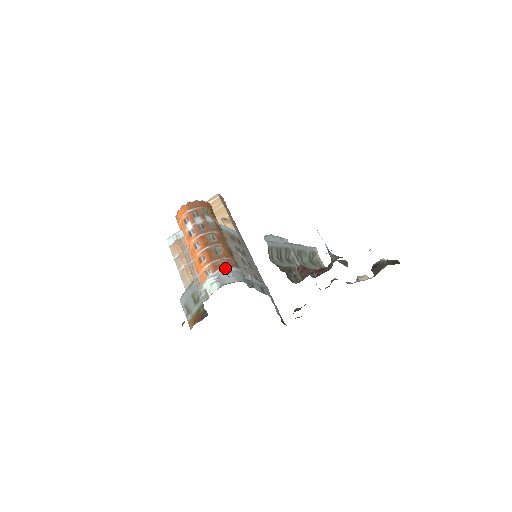
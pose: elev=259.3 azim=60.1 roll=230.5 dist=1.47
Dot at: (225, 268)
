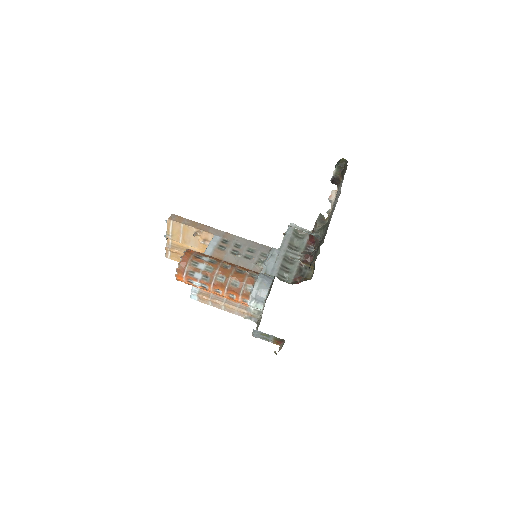
Dot at: (253, 291)
